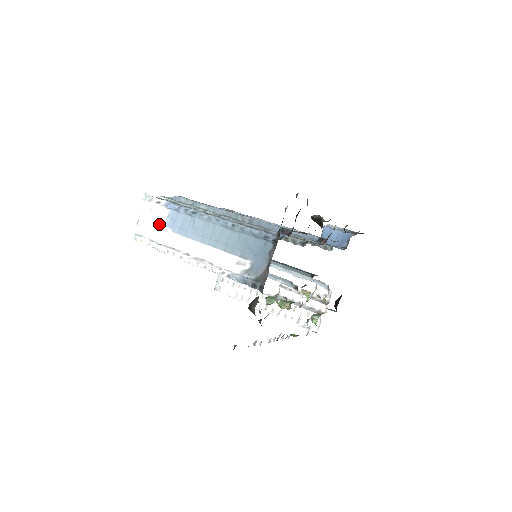
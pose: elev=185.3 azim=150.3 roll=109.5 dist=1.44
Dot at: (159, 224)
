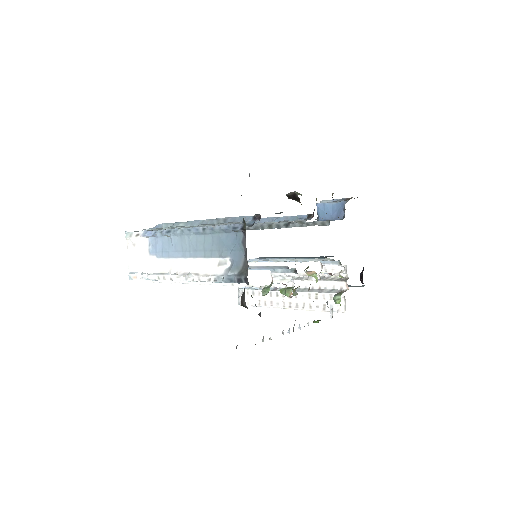
Dot at: (145, 255)
